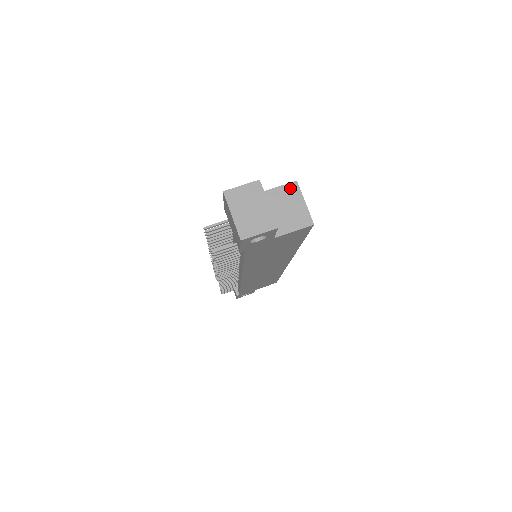
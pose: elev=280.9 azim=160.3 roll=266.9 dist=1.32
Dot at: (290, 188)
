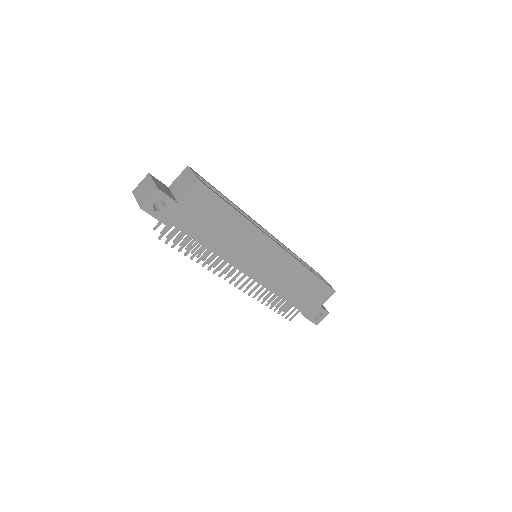
Dot at: (185, 172)
